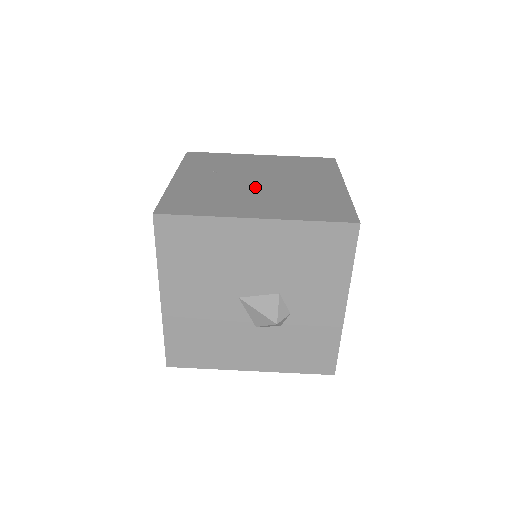
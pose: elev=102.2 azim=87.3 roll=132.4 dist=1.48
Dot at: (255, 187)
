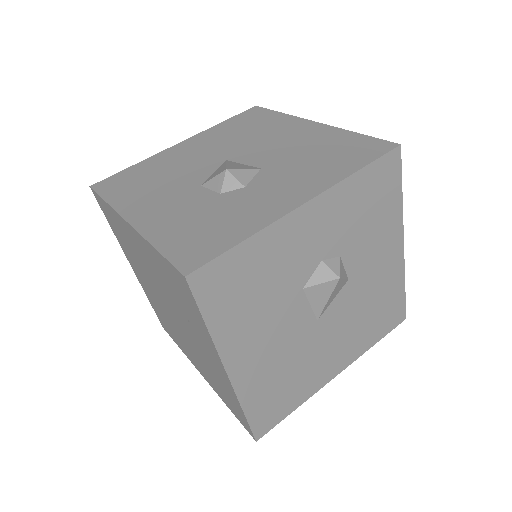
Dot at: occluded
